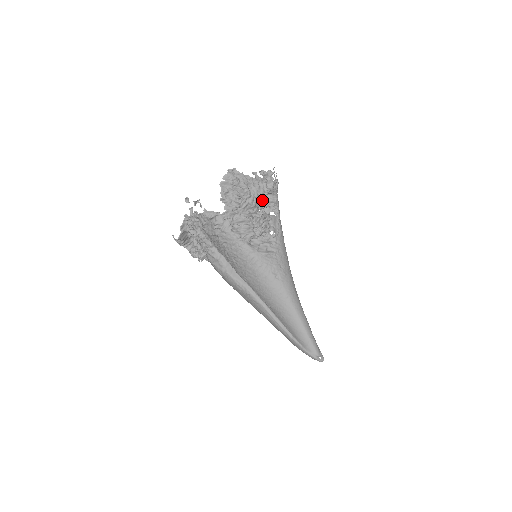
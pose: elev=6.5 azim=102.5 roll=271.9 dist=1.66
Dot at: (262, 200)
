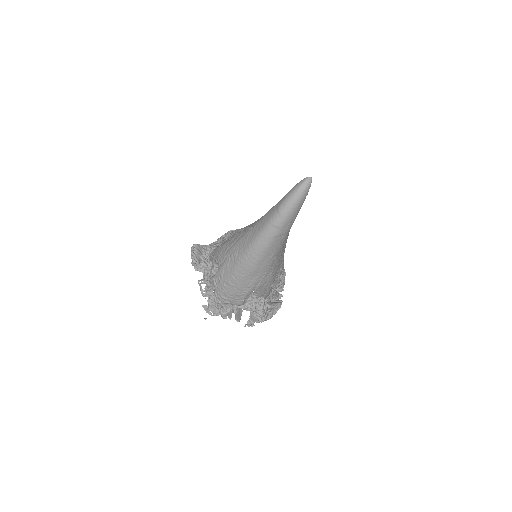
Dot at: occluded
